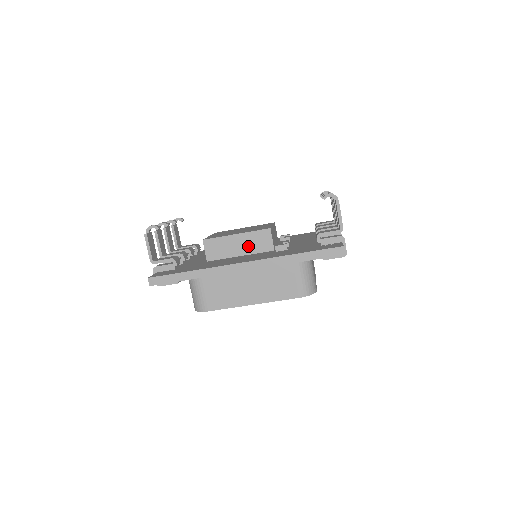
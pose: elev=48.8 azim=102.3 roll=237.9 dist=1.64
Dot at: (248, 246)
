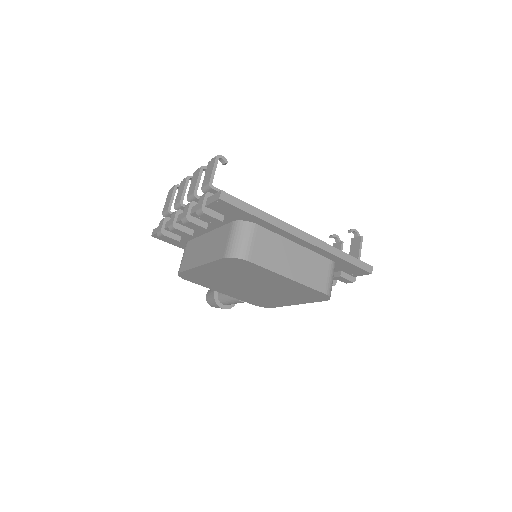
Dot at: occluded
